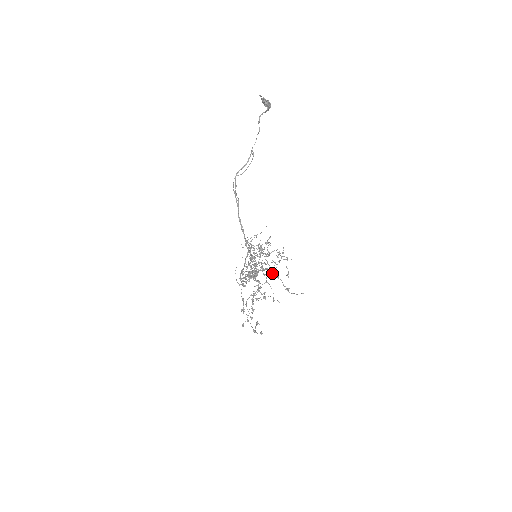
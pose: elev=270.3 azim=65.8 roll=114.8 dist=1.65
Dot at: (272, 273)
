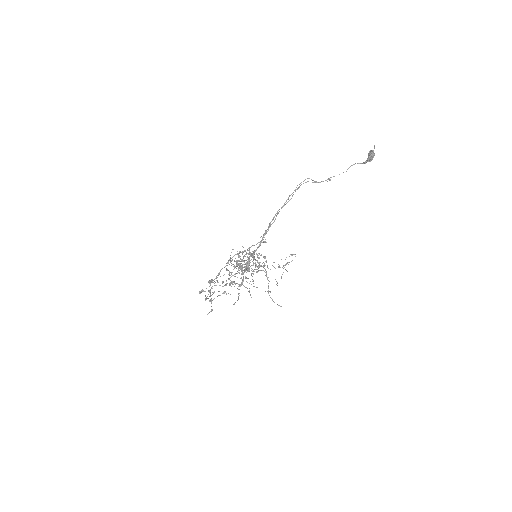
Dot at: (266, 271)
